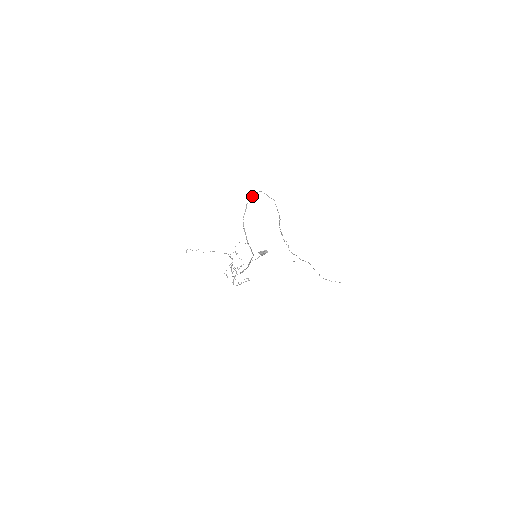
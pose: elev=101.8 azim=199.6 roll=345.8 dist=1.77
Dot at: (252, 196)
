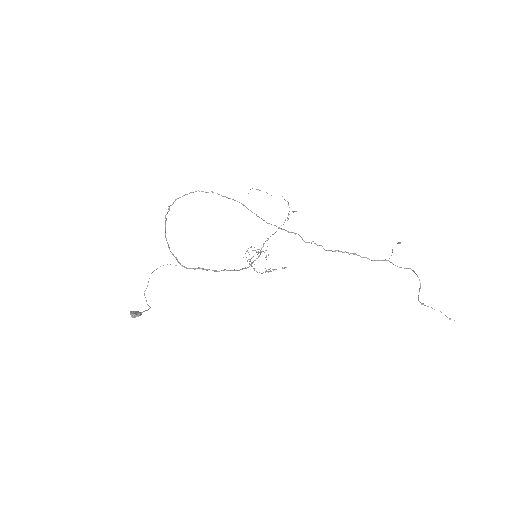
Dot at: occluded
